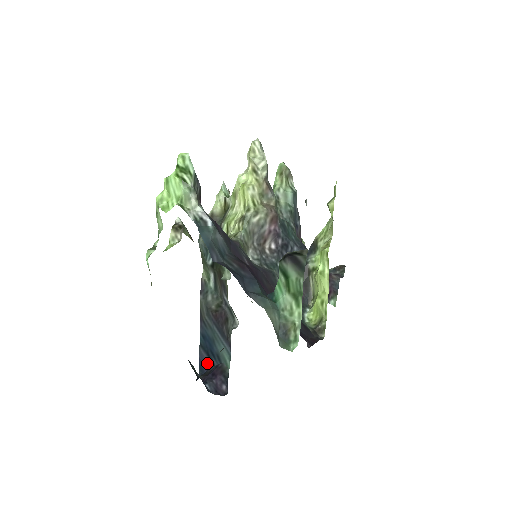
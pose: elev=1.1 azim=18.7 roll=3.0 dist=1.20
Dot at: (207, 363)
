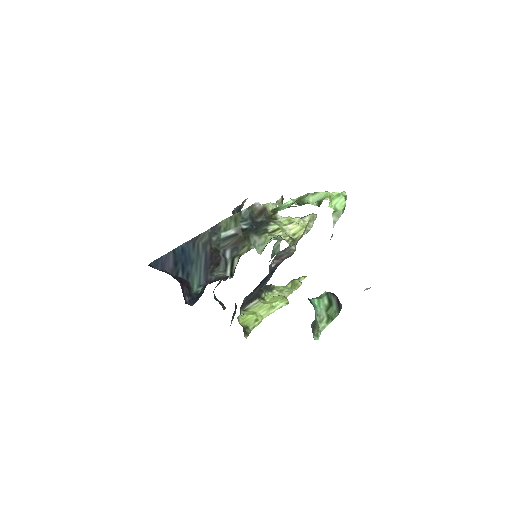
Dot at: (168, 266)
